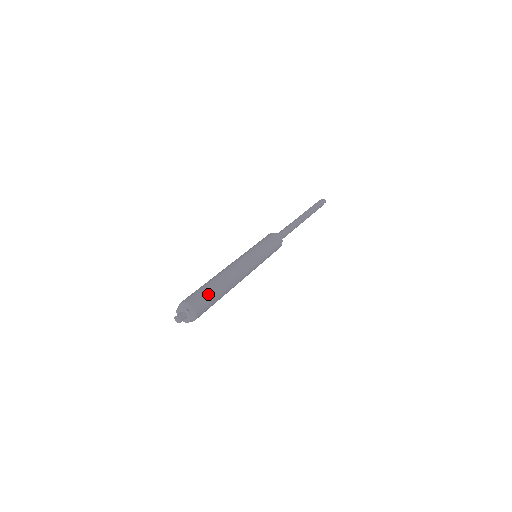
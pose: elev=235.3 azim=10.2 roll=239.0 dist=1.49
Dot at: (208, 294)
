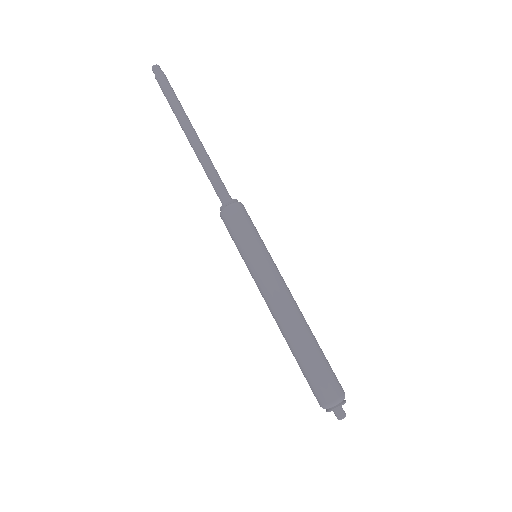
Dot at: (325, 367)
